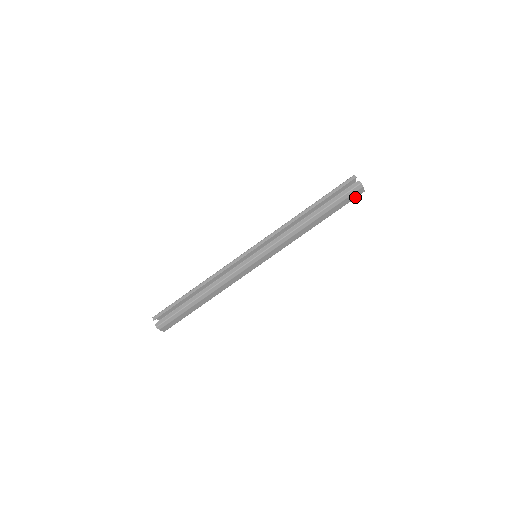
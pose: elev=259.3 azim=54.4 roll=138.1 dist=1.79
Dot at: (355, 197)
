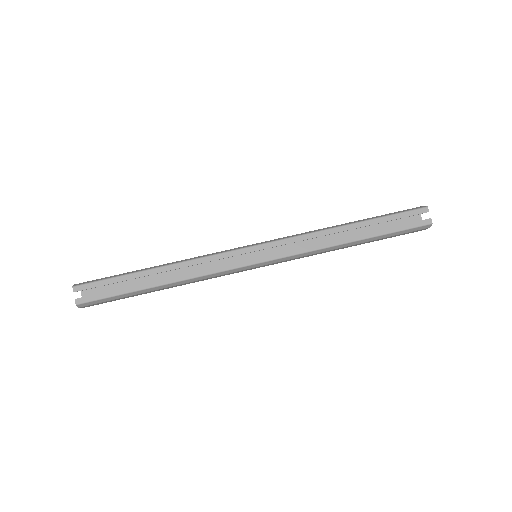
Dot at: (411, 232)
